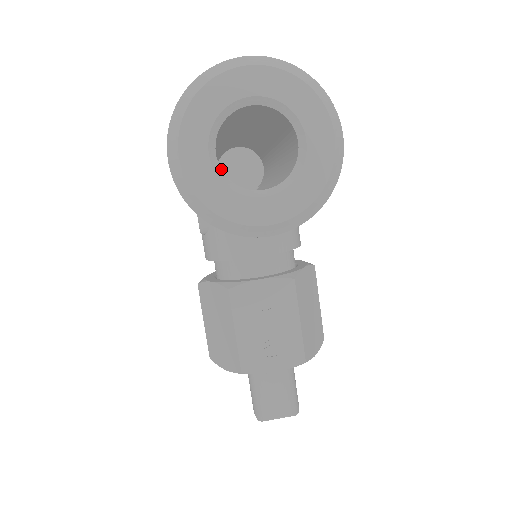
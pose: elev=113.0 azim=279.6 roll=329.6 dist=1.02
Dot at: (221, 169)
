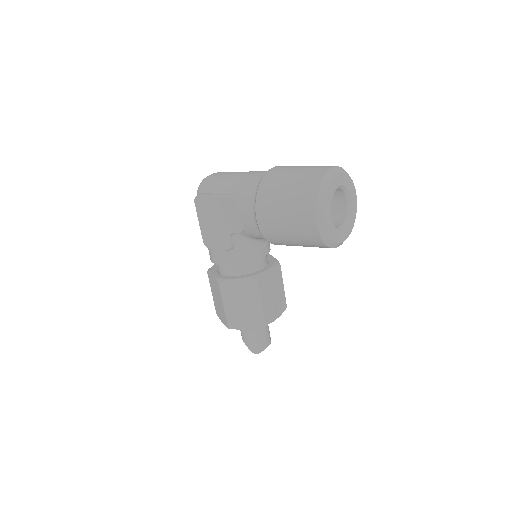
Dot at: (331, 220)
